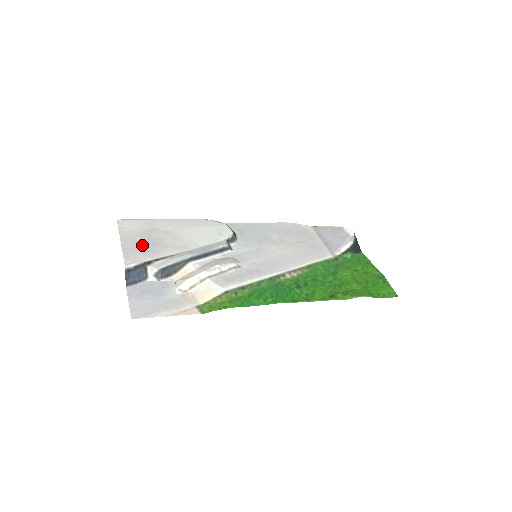
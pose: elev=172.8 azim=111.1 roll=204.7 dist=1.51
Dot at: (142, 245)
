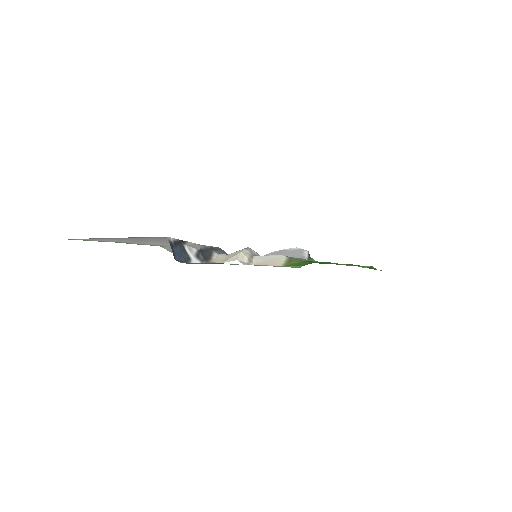
Dot at: (145, 239)
